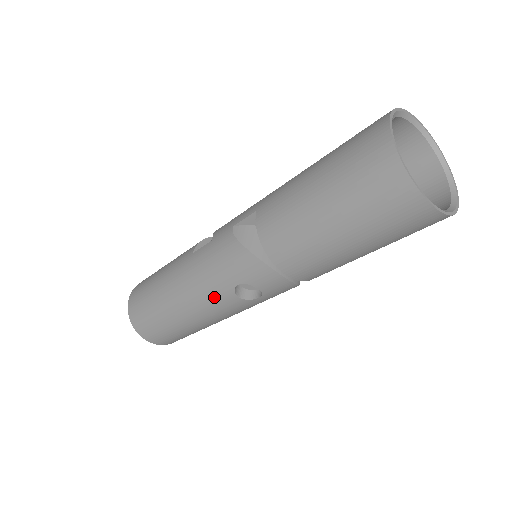
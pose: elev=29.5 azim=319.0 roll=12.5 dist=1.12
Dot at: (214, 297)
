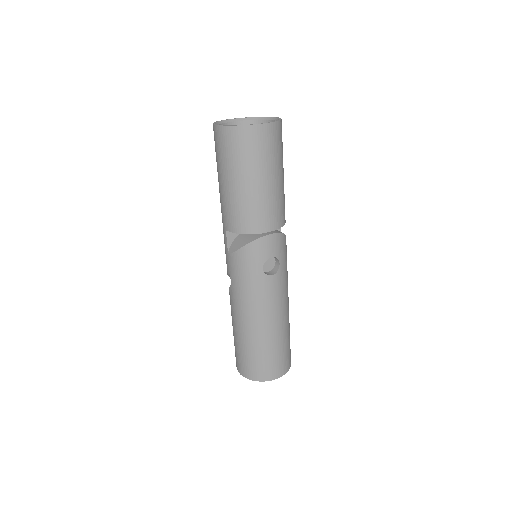
Dot at: (264, 293)
